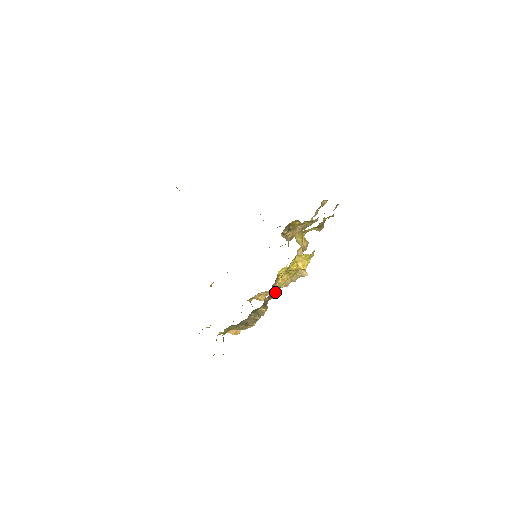
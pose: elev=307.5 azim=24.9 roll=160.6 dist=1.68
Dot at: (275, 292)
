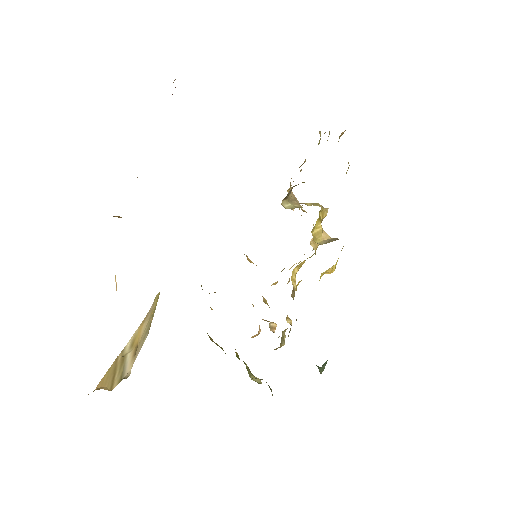
Dot at: (294, 290)
